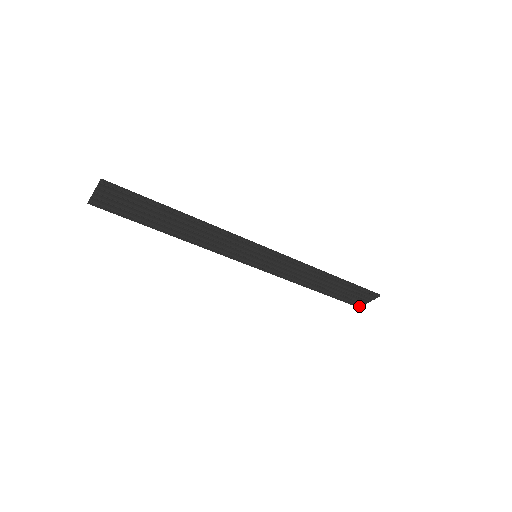
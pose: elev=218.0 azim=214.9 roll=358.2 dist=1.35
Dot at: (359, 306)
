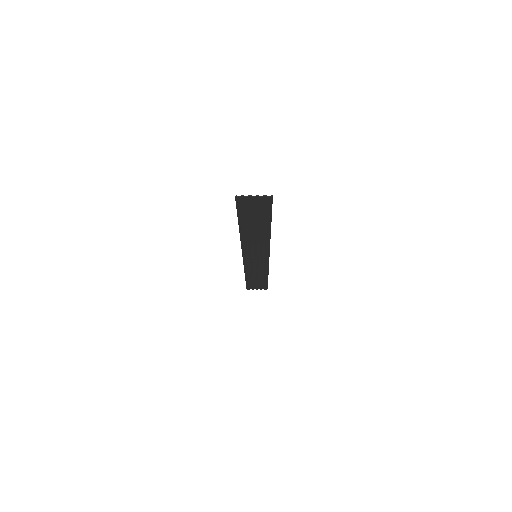
Dot at: (248, 289)
